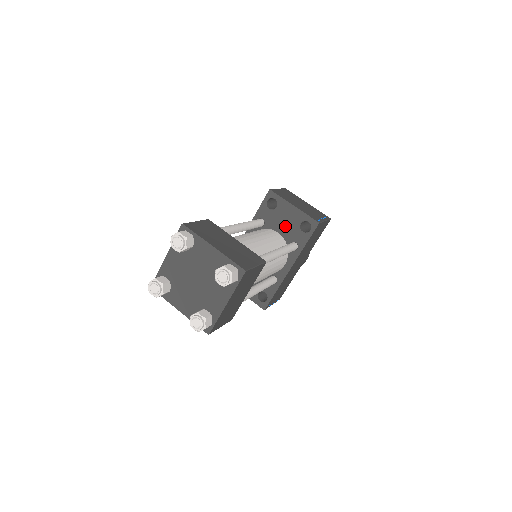
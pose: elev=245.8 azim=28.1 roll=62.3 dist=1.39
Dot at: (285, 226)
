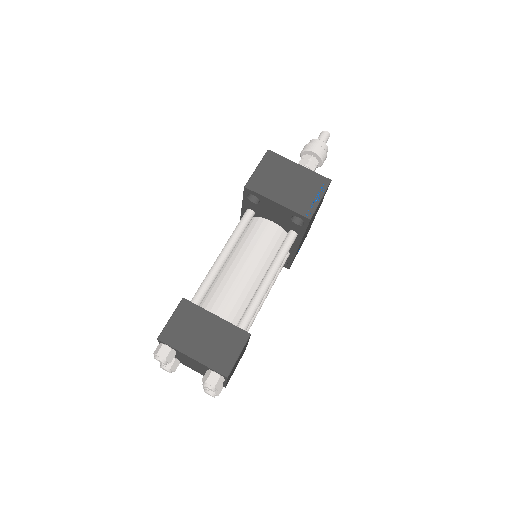
Dot at: (276, 218)
